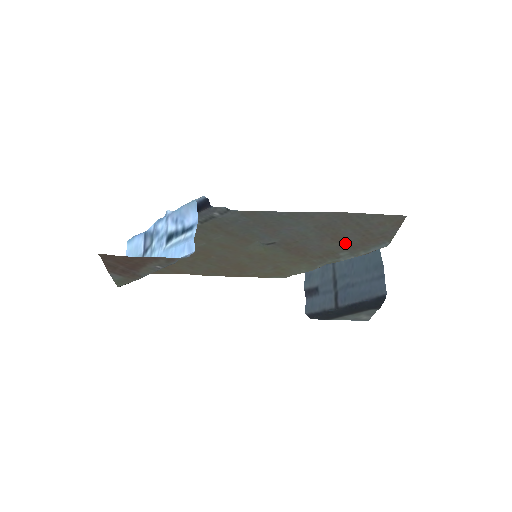
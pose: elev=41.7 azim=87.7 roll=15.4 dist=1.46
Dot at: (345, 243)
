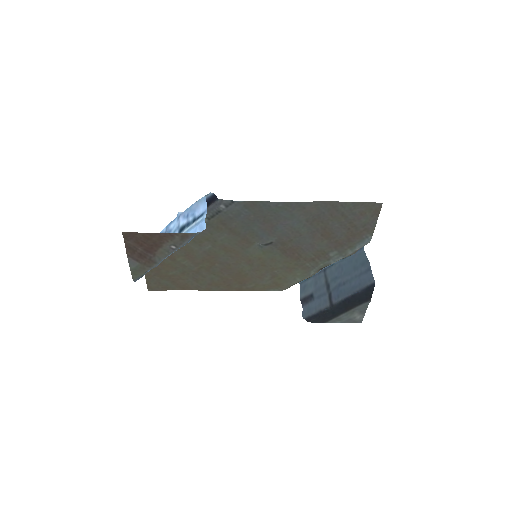
Dot at: (333, 240)
